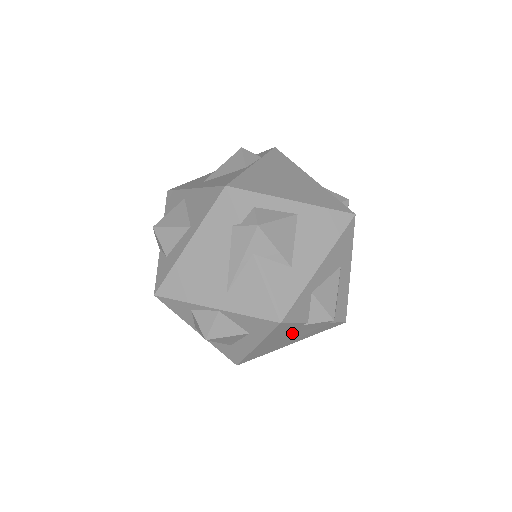
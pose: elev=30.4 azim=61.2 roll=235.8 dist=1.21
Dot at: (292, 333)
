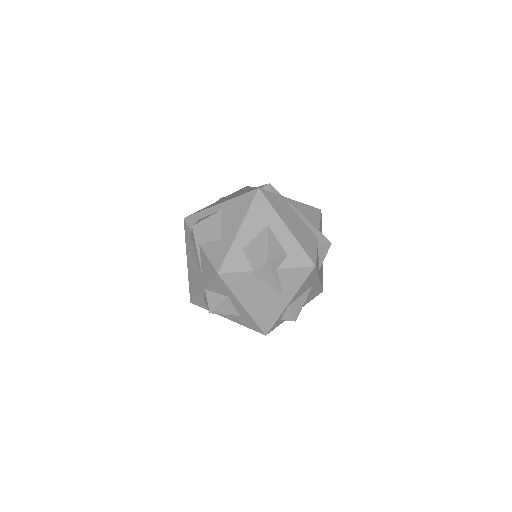
Dot at: (260, 286)
